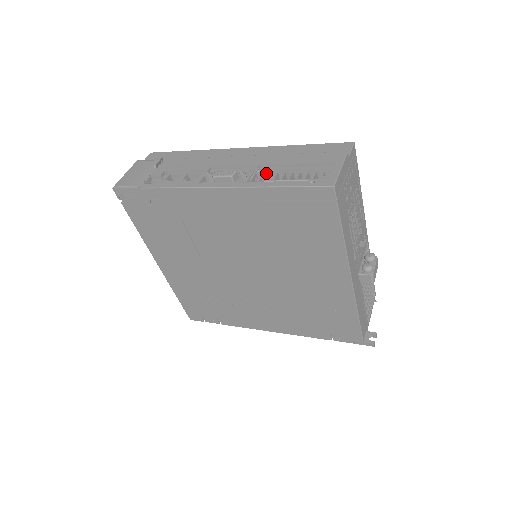
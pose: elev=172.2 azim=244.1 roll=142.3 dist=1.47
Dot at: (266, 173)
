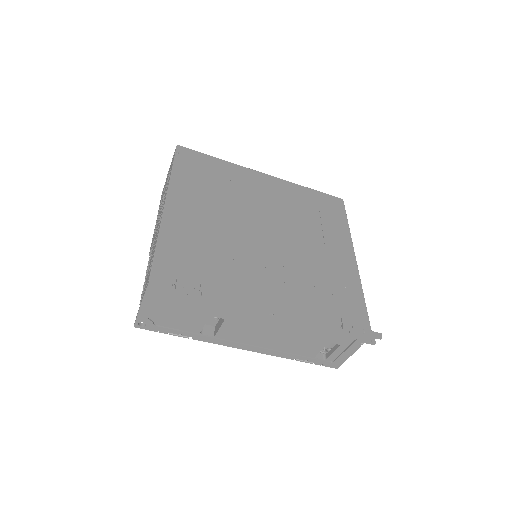
Dot at: occluded
